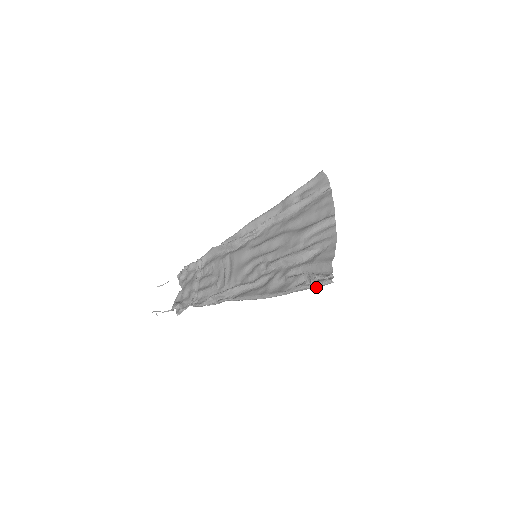
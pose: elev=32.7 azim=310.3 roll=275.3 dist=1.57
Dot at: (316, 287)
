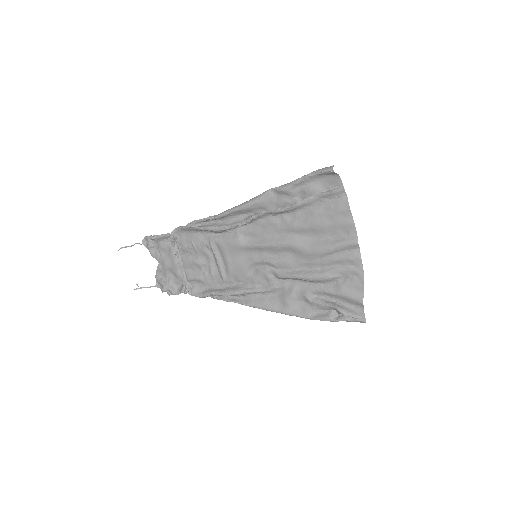
Dot at: (347, 321)
